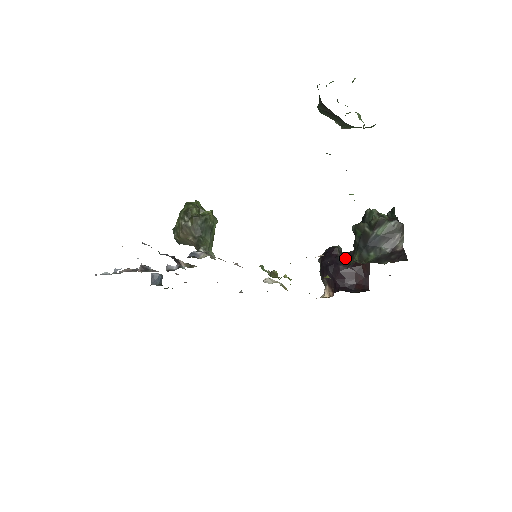
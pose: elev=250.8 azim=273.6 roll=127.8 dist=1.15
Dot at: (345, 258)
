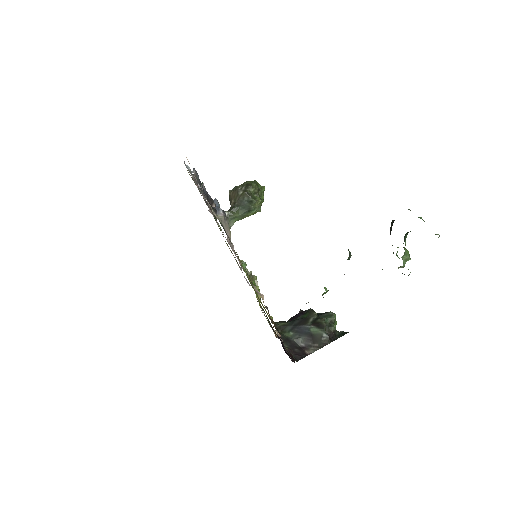
Dot at: occluded
